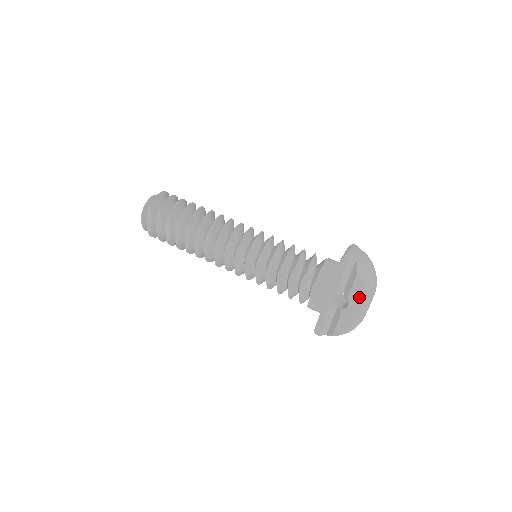
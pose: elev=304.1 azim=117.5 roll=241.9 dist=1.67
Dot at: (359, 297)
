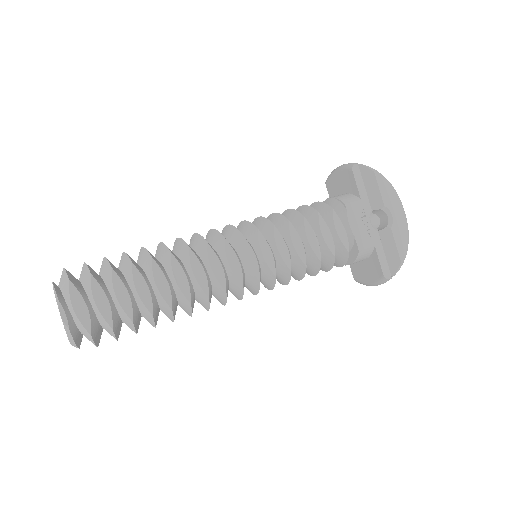
Dot at: (392, 195)
